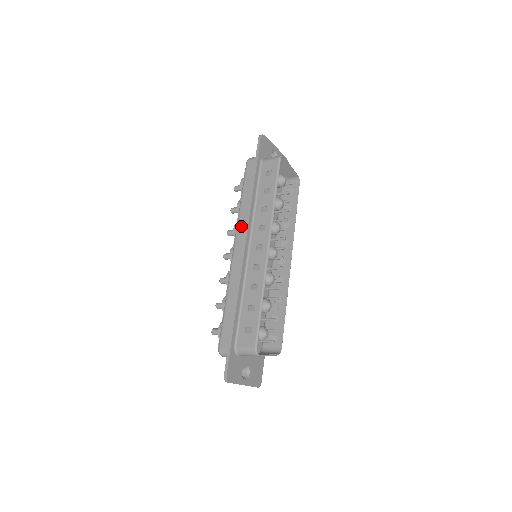
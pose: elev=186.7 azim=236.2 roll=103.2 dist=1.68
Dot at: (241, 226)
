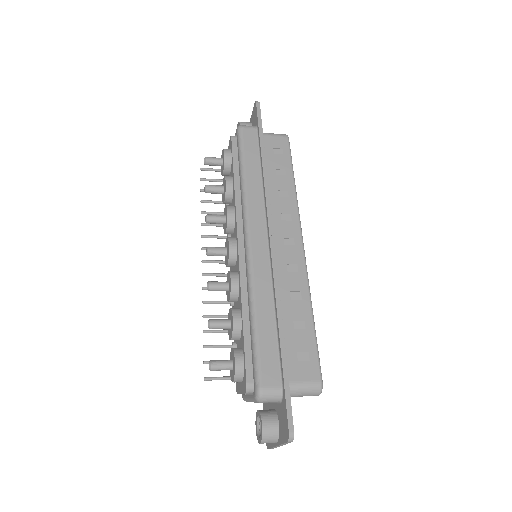
Dot at: (254, 209)
